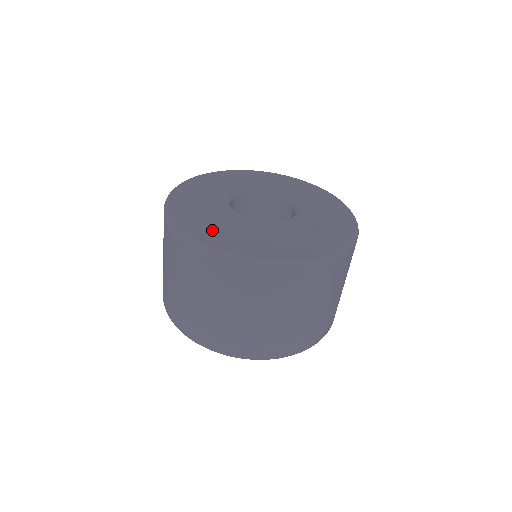
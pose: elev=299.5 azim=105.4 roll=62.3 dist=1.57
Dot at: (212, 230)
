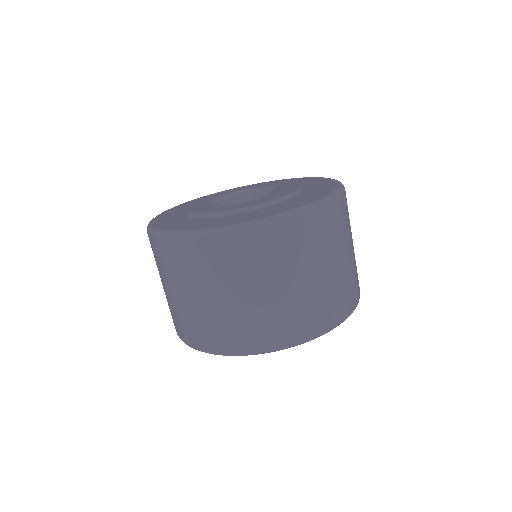
Dot at: (209, 222)
